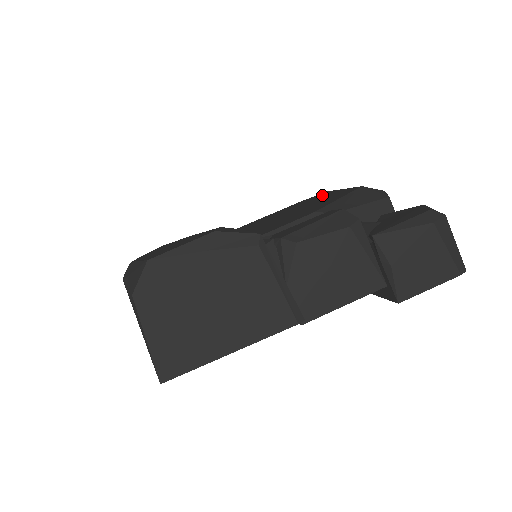
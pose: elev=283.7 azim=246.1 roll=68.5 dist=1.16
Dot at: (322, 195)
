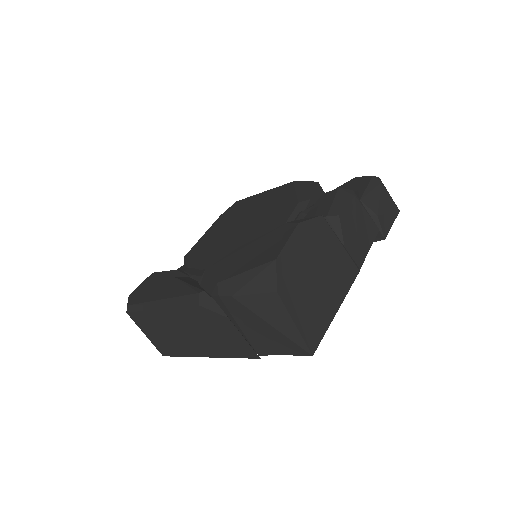
Dot at: (245, 202)
